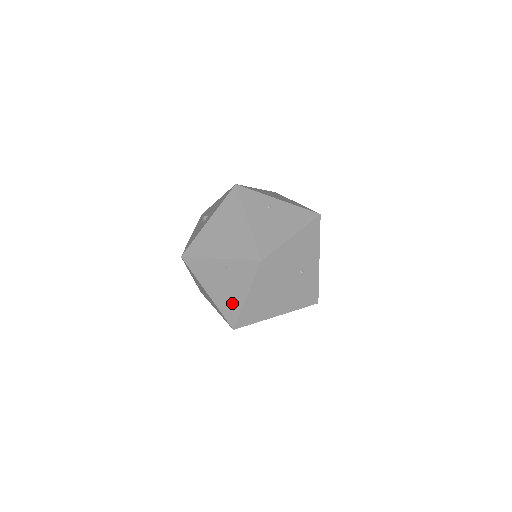
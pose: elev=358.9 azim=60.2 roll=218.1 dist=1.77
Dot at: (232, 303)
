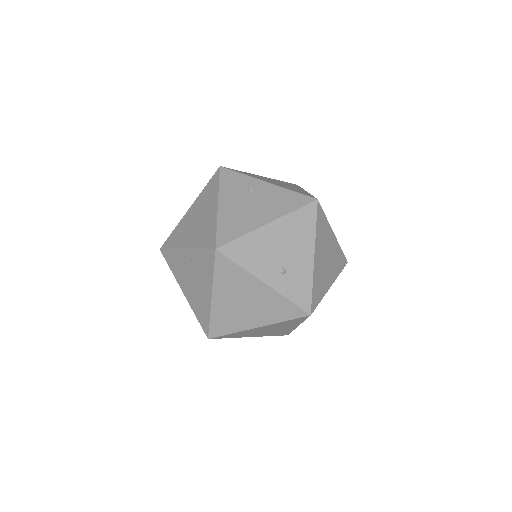
Dot at: (202, 305)
